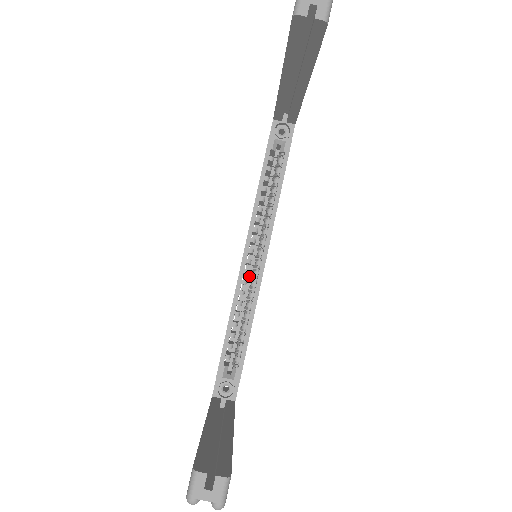
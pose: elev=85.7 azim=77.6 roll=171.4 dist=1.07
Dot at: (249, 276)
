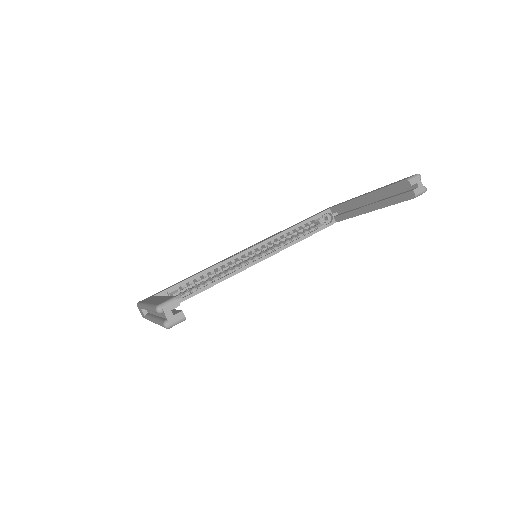
Dot at: (235, 263)
